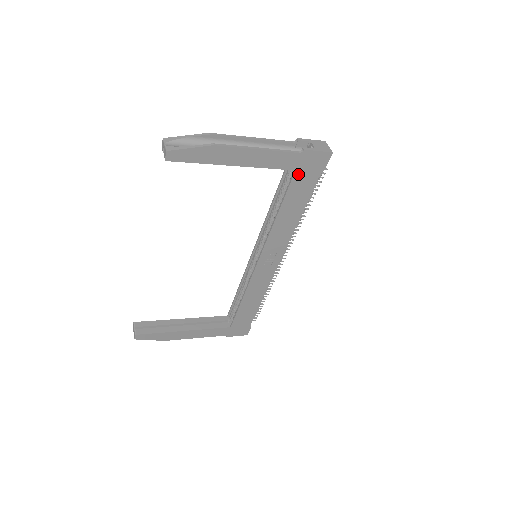
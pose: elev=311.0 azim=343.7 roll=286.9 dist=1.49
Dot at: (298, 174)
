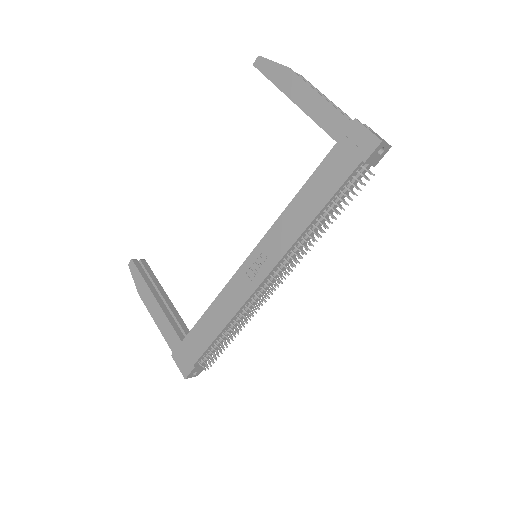
Dot at: (337, 150)
